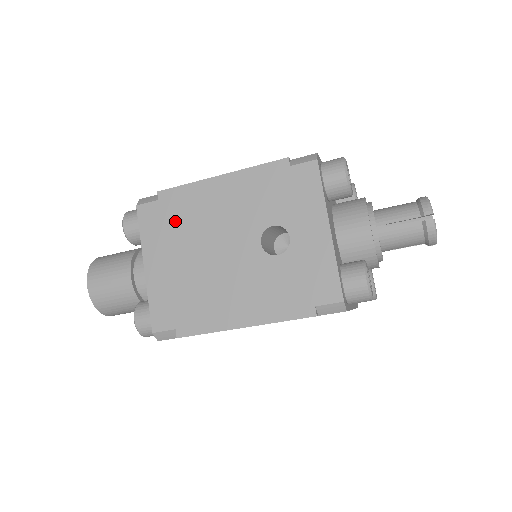
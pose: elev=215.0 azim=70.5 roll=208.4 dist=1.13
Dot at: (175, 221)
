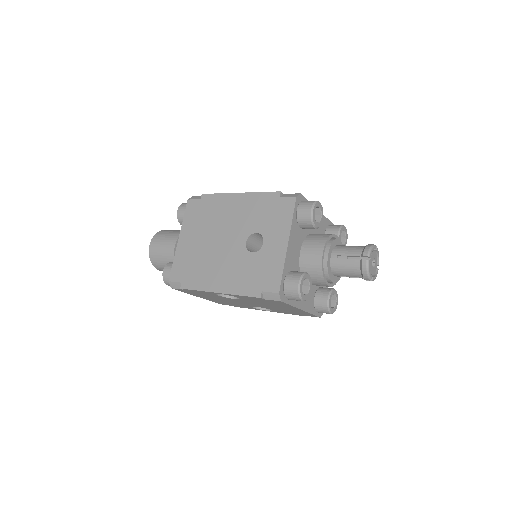
Dot at: (205, 215)
